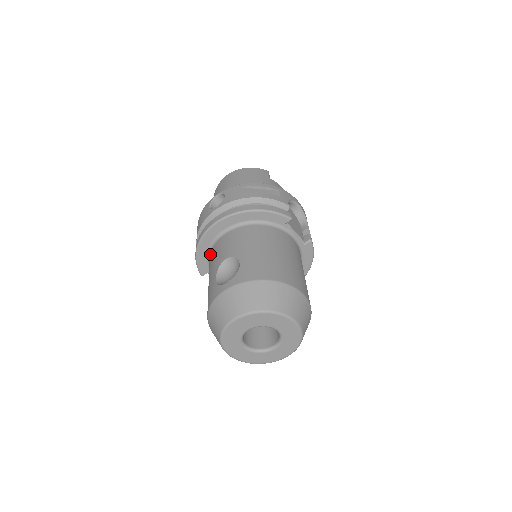
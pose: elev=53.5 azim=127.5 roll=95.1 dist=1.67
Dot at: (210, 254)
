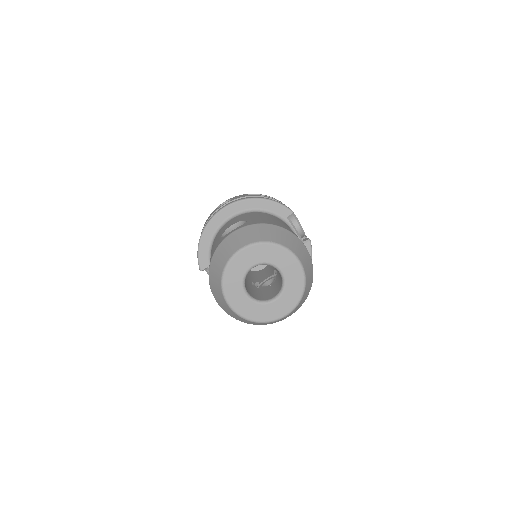
Dot at: (213, 241)
